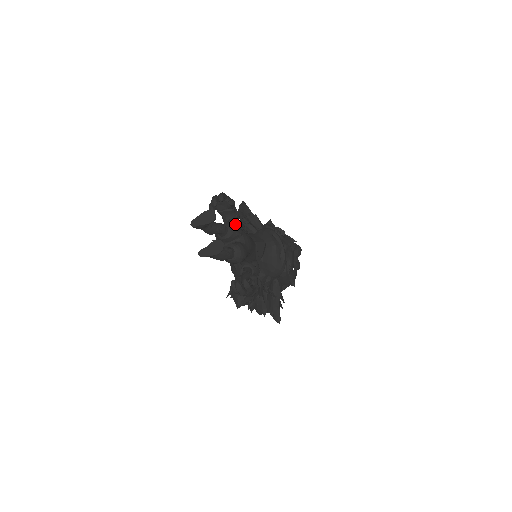
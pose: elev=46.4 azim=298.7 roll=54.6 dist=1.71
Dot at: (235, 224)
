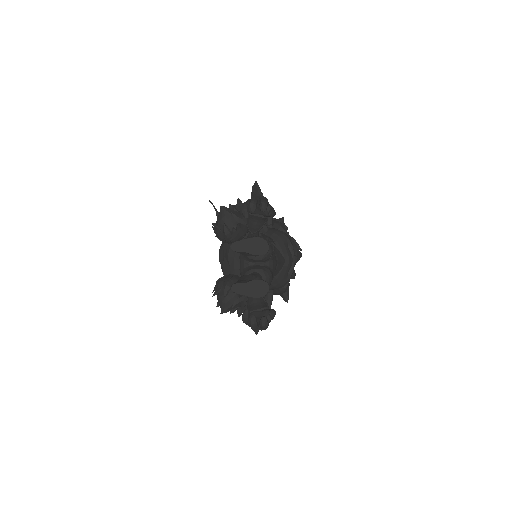
Dot at: (271, 245)
